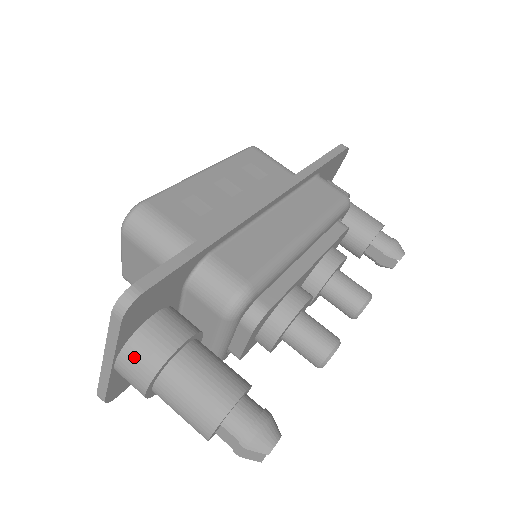
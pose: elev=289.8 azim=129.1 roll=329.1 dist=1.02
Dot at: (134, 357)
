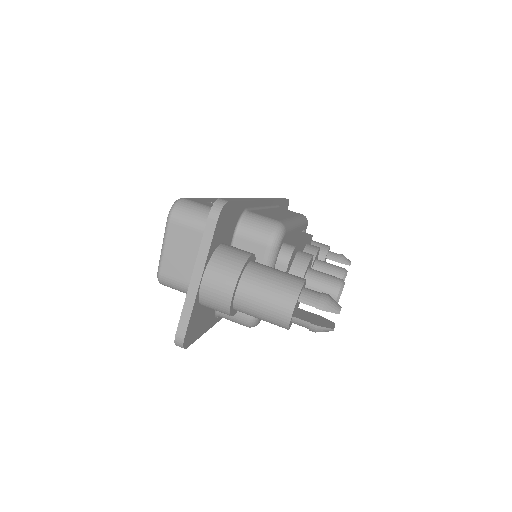
Dot at: (220, 265)
